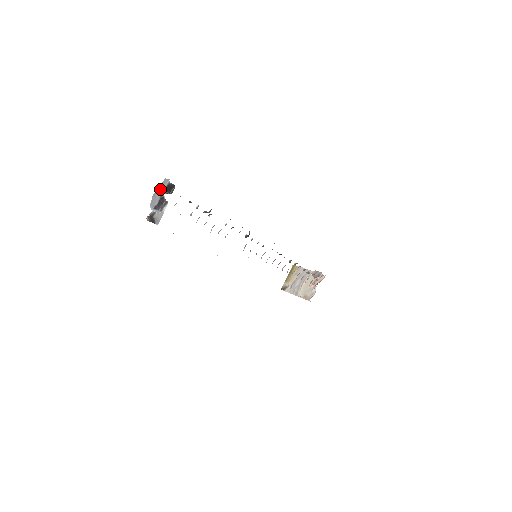
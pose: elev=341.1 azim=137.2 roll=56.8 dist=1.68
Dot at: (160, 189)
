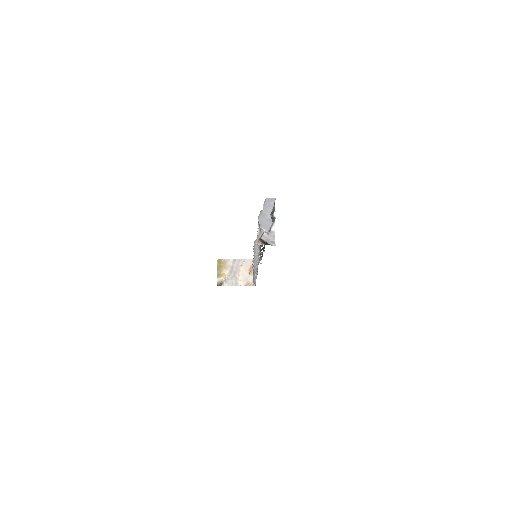
Dot at: (267, 209)
